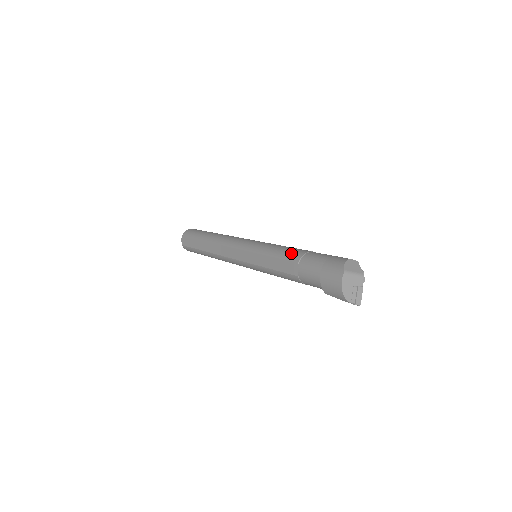
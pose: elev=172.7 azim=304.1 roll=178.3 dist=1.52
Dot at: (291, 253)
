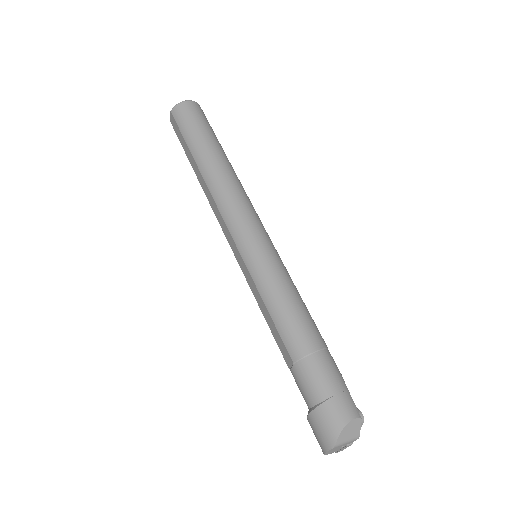
Dot at: (291, 336)
